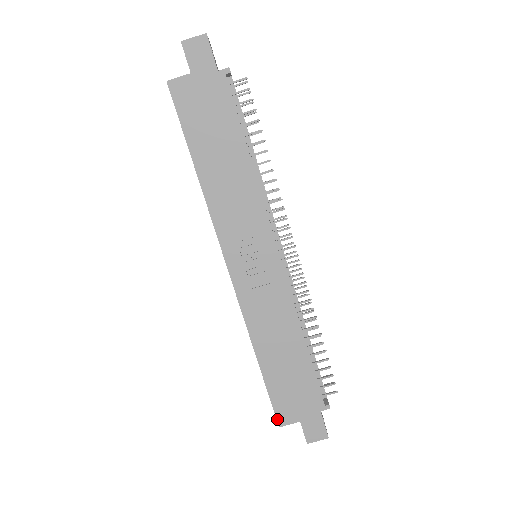
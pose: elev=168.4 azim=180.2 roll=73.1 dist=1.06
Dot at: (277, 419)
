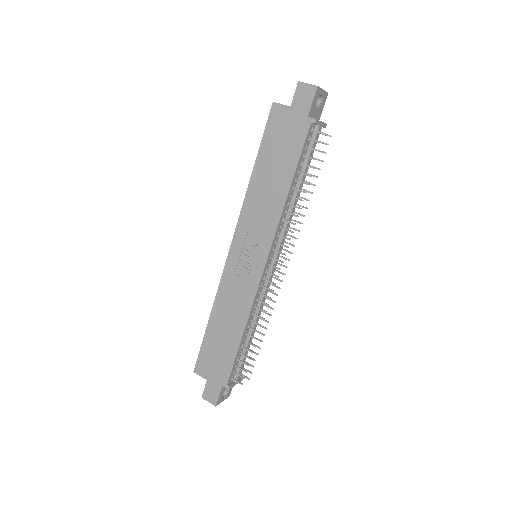
Dot at: (196, 366)
